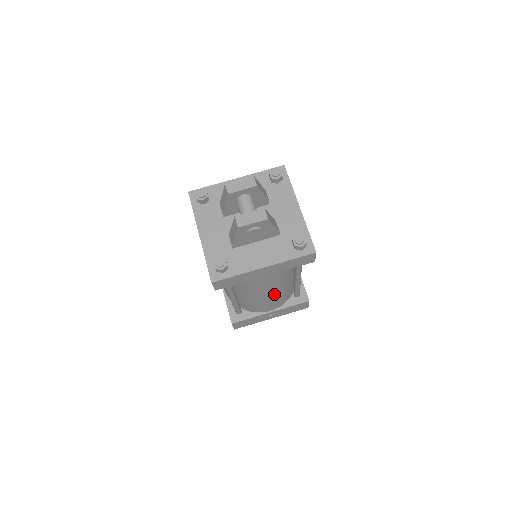
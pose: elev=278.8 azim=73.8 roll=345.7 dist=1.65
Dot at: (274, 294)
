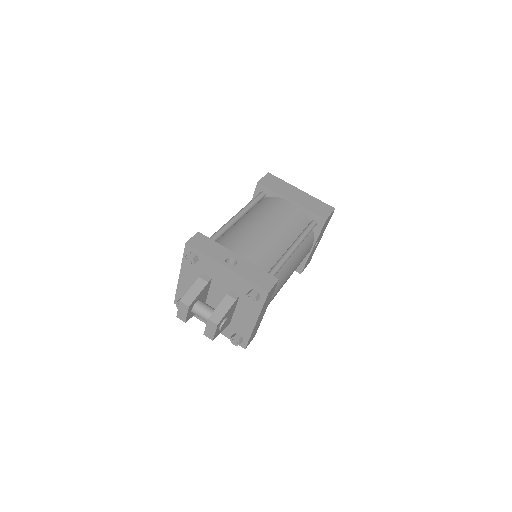
Dot at: (294, 268)
